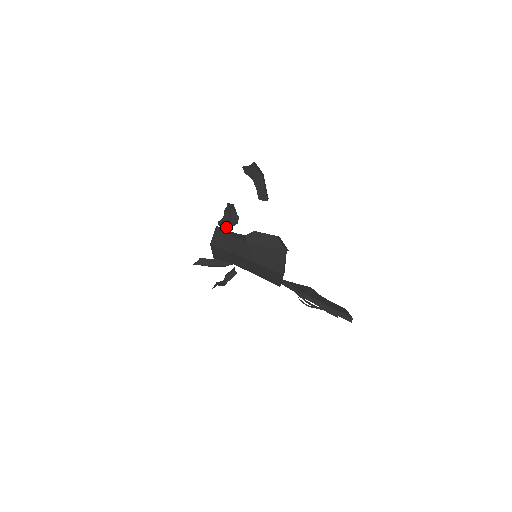
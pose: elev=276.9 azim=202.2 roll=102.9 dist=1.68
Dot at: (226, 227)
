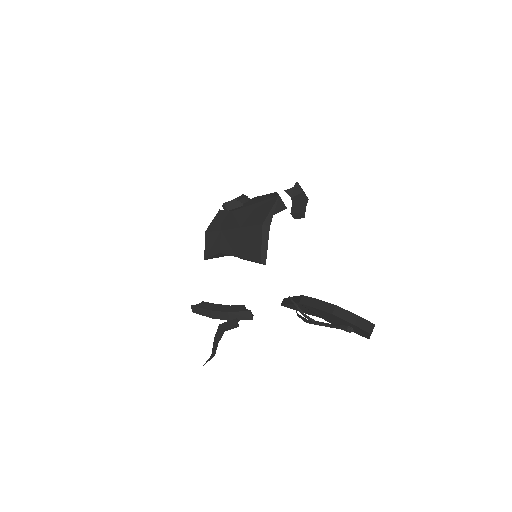
Dot at: (228, 206)
